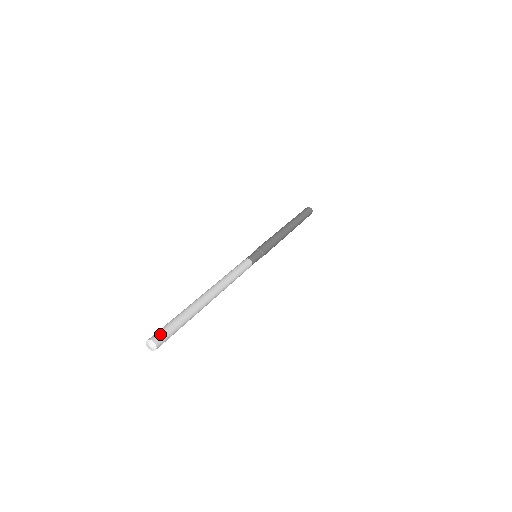
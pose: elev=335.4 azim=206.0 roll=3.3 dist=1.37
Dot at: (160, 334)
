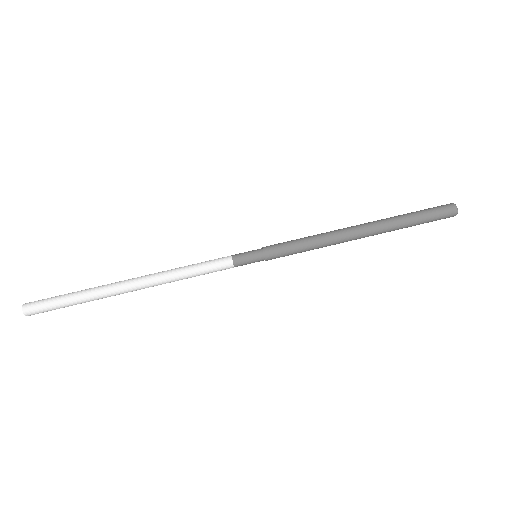
Dot at: (35, 306)
